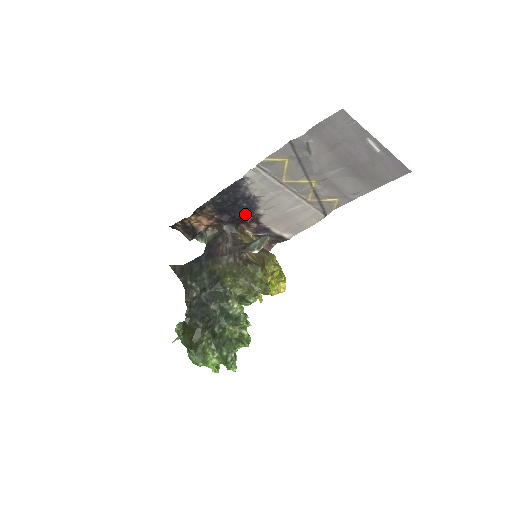
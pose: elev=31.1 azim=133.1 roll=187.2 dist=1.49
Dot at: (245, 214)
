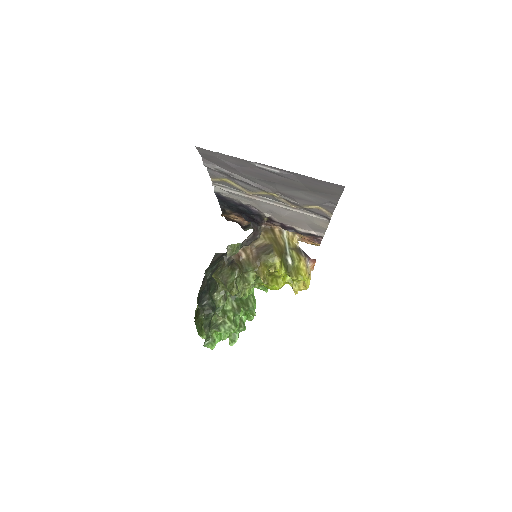
Dot at: (255, 216)
